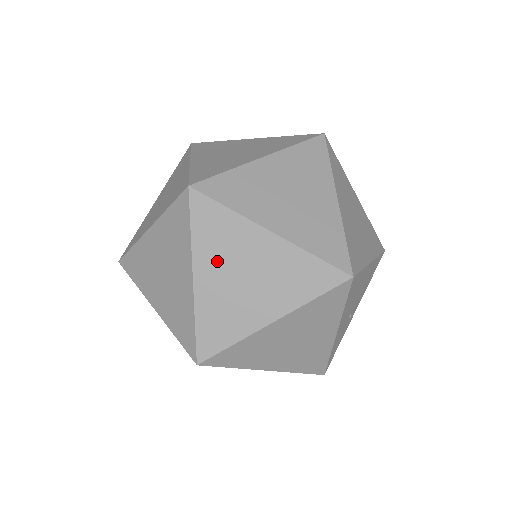
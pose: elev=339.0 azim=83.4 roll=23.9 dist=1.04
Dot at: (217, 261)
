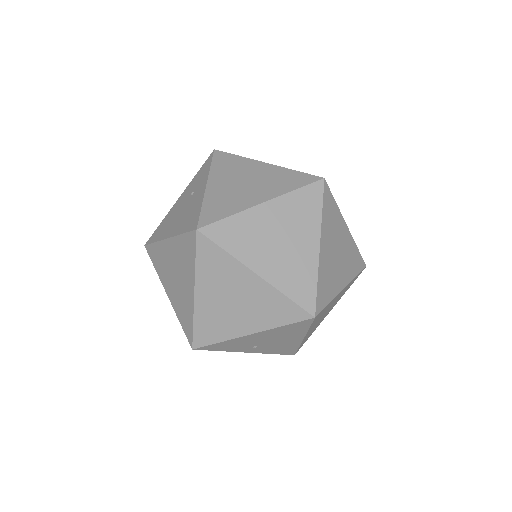
Dot at: (329, 237)
